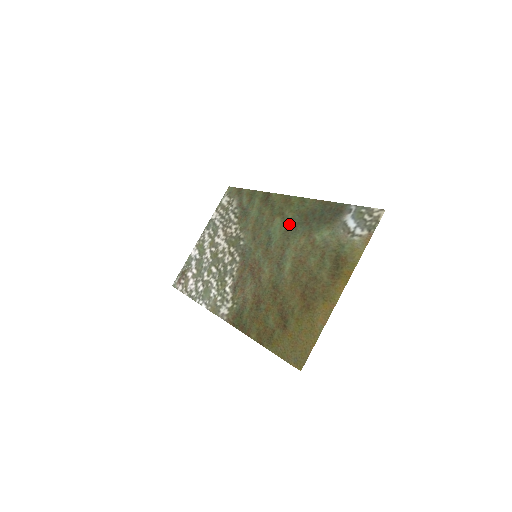
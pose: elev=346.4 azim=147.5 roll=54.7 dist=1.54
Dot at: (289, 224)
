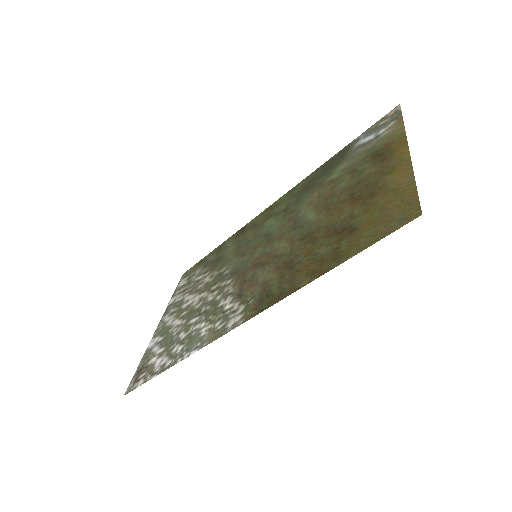
Dot at: (286, 208)
